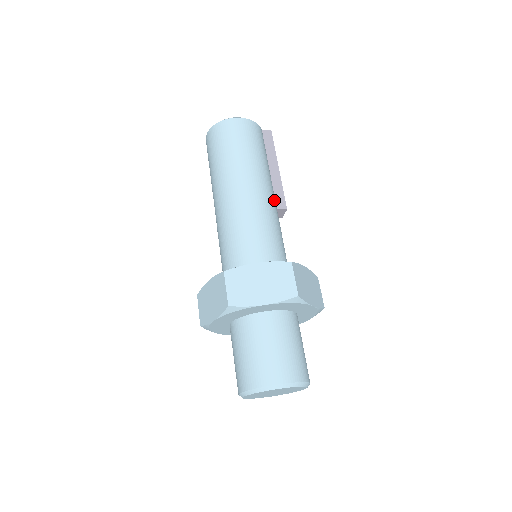
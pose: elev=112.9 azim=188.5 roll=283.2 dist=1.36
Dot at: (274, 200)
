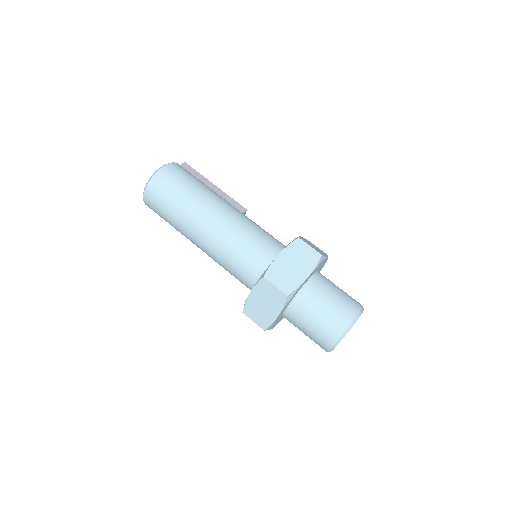
Dot at: occluded
